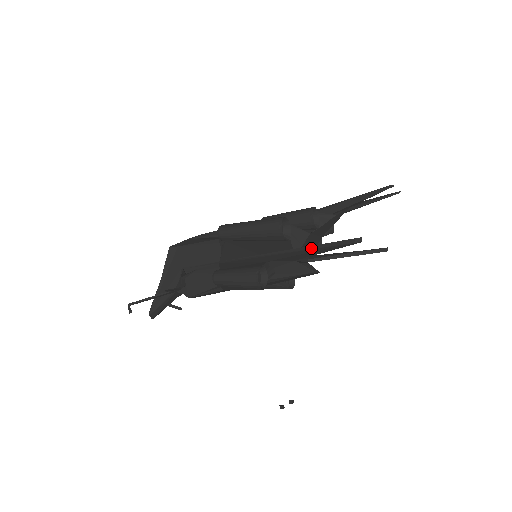
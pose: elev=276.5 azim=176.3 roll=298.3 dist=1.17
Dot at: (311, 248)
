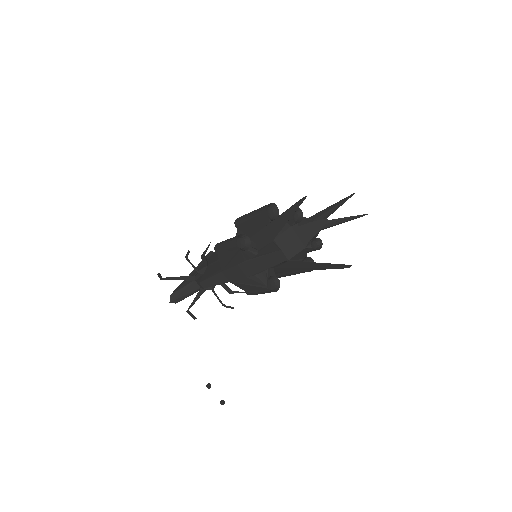
Dot at: (279, 216)
